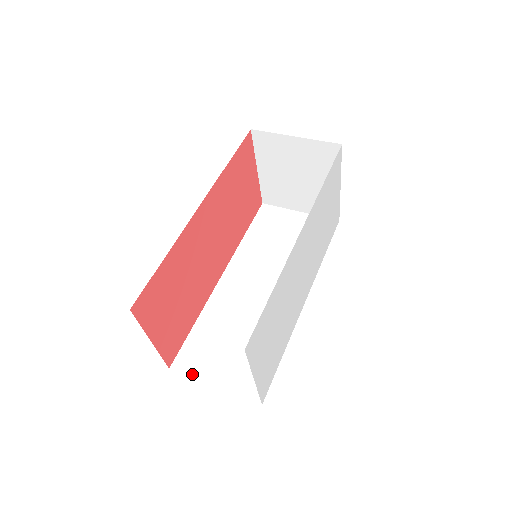
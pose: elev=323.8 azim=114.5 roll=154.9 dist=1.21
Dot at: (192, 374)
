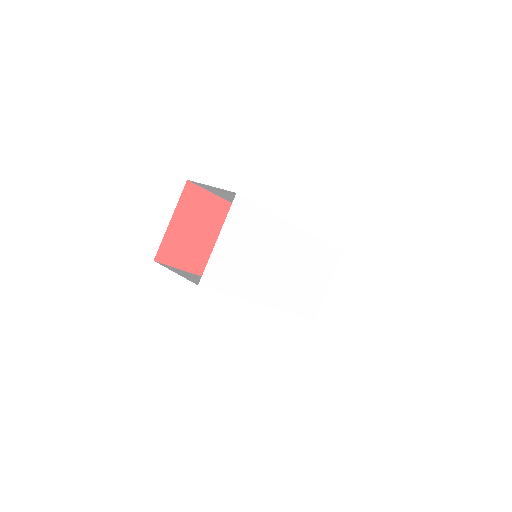
Dot at: occluded
